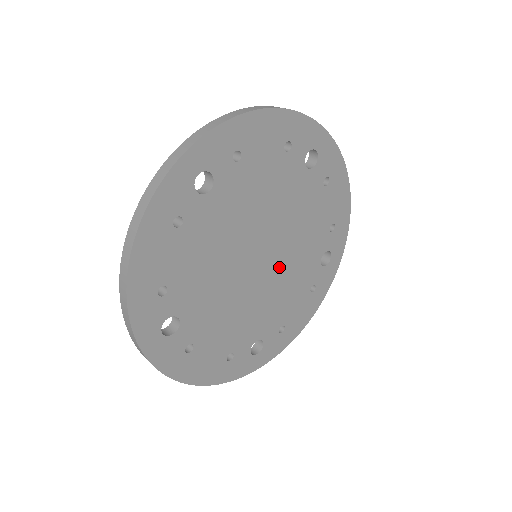
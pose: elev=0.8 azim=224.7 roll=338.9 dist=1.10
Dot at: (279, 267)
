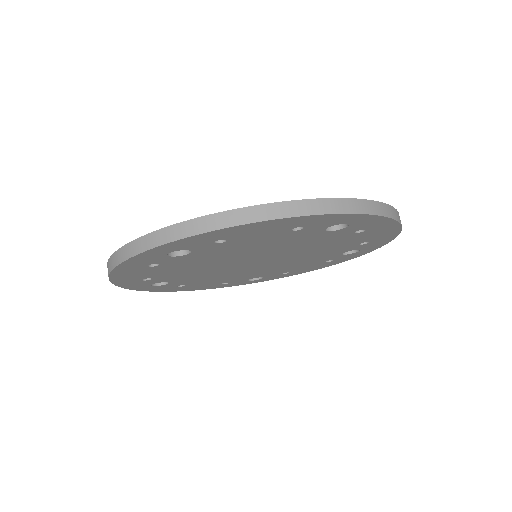
Dot at: (283, 261)
